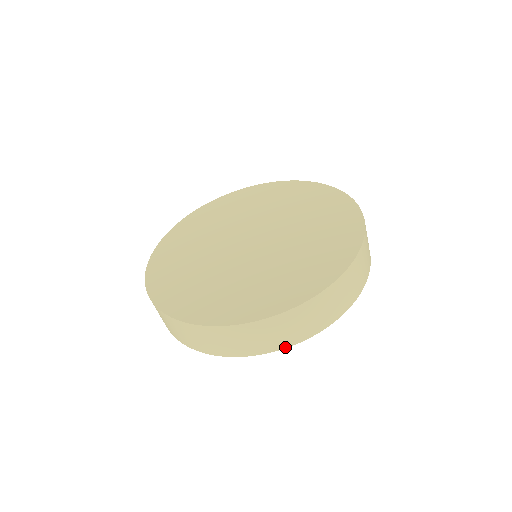
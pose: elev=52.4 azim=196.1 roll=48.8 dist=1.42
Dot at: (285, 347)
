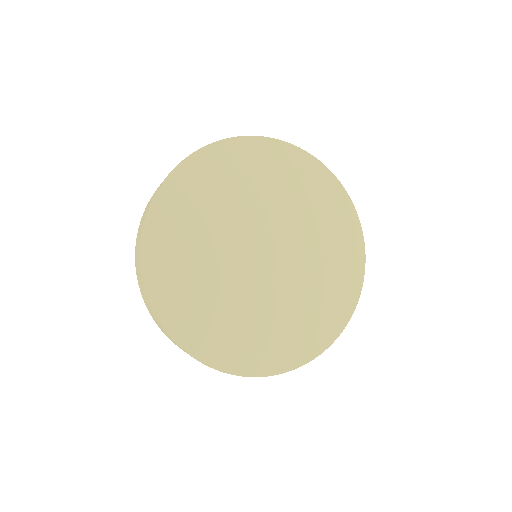
Dot at: occluded
